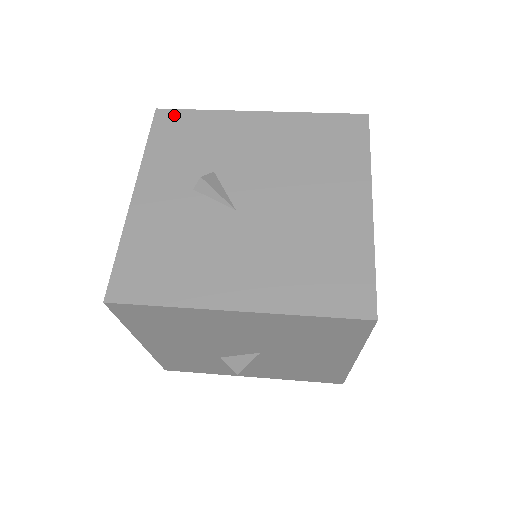
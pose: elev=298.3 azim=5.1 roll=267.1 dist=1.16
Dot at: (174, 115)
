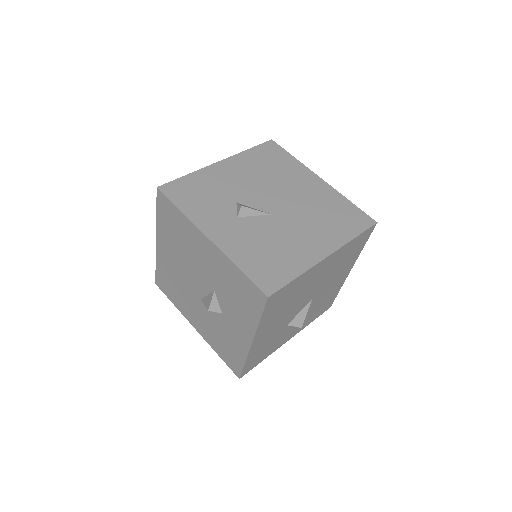
Dot at: (174, 185)
